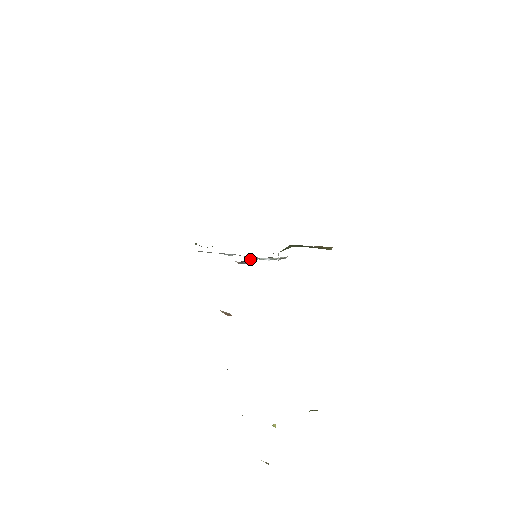
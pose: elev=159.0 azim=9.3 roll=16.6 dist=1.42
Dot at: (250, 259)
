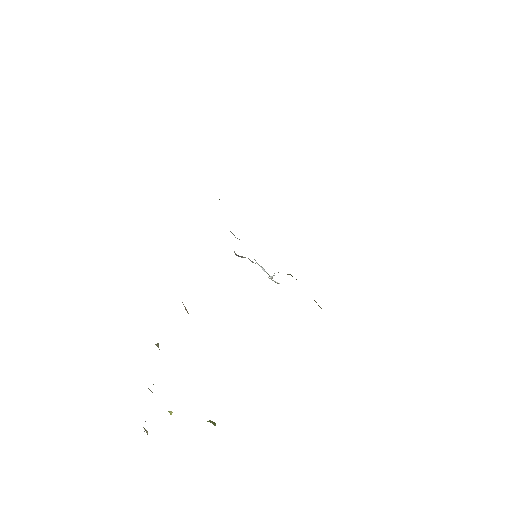
Dot at: occluded
